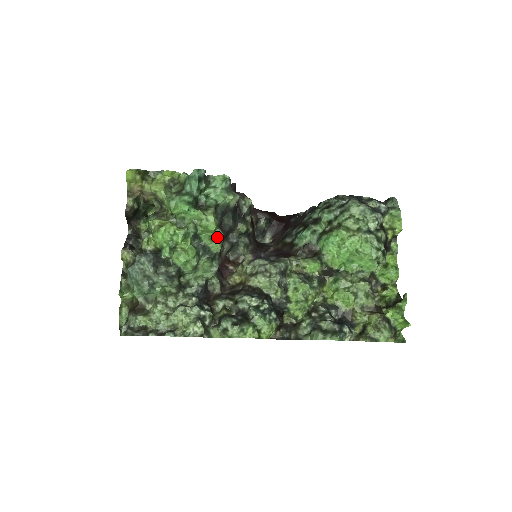
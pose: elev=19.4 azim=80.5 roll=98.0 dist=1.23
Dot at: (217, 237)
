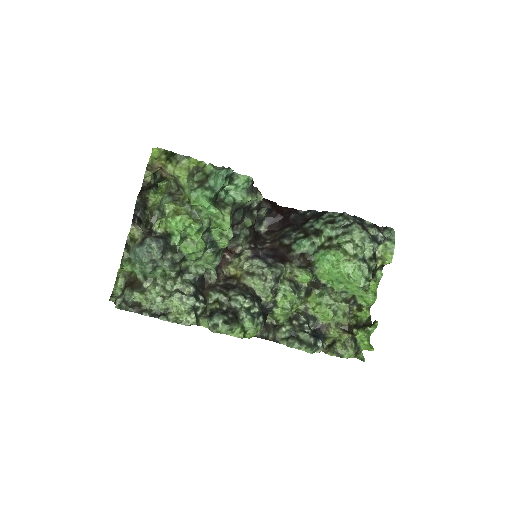
Dot at: (227, 235)
